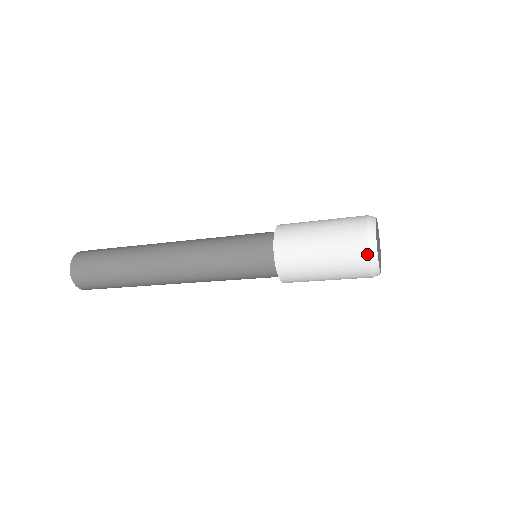
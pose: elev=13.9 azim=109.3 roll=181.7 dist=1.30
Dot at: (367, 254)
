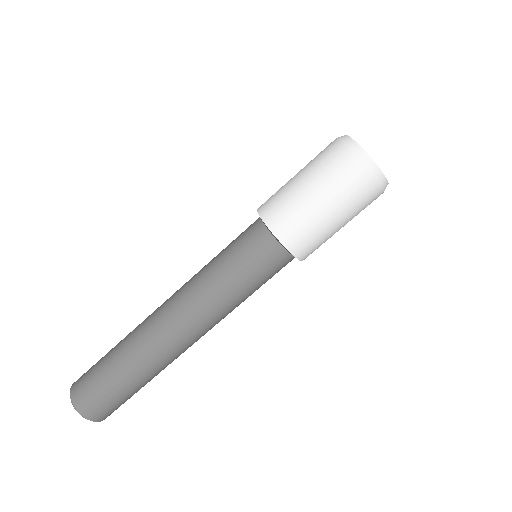
Dot at: (349, 151)
